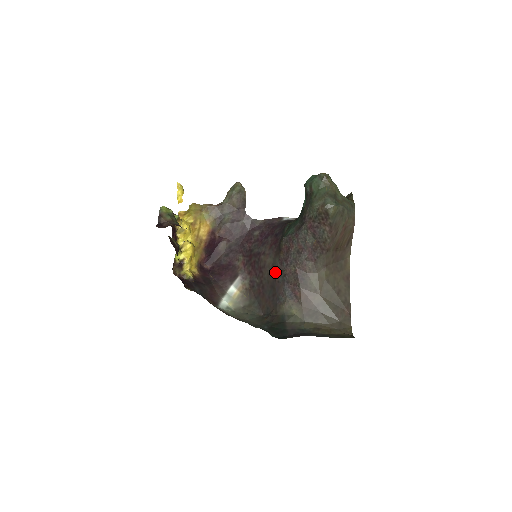
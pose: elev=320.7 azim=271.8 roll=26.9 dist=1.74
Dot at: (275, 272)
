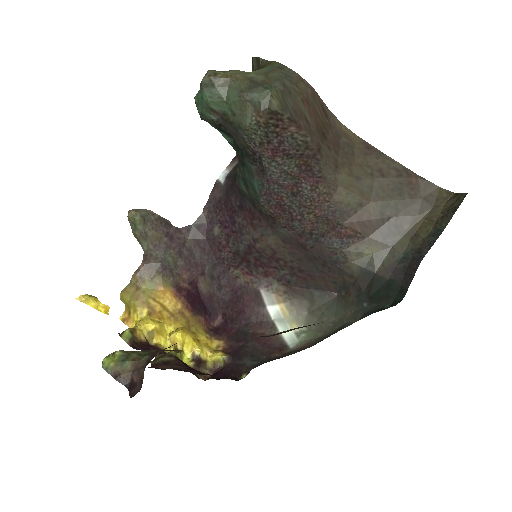
Dot at: (295, 243)
